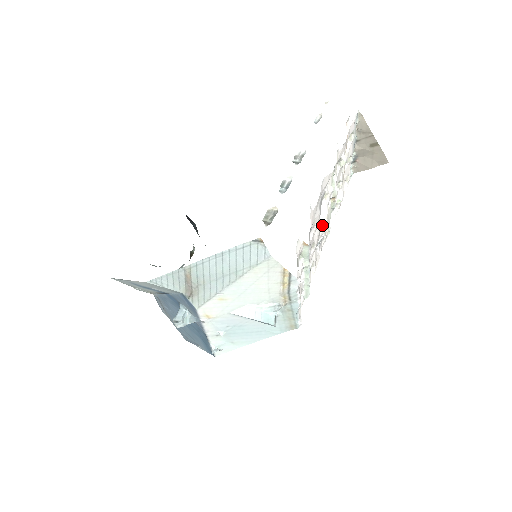
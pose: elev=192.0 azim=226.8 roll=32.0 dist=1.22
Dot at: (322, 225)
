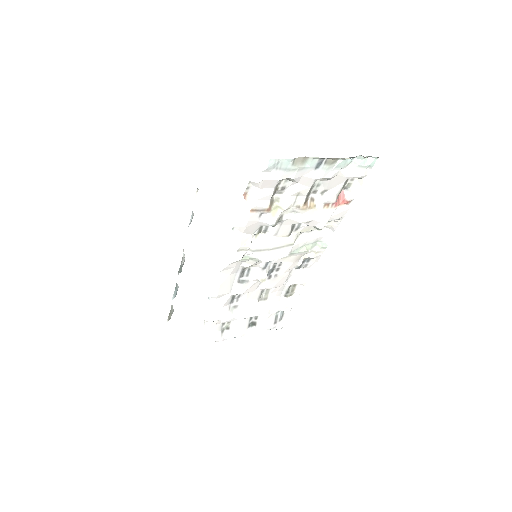
Dot at: (284, 265)
